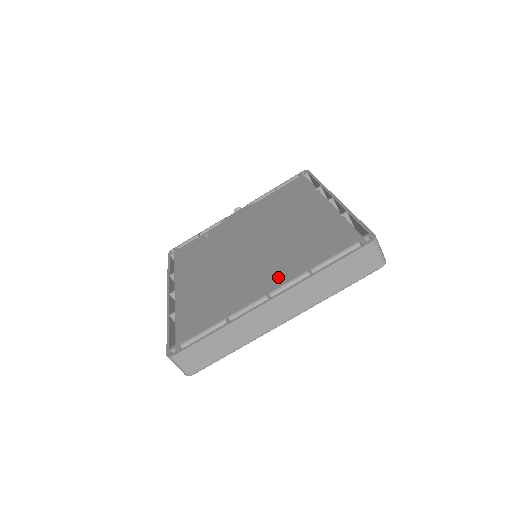
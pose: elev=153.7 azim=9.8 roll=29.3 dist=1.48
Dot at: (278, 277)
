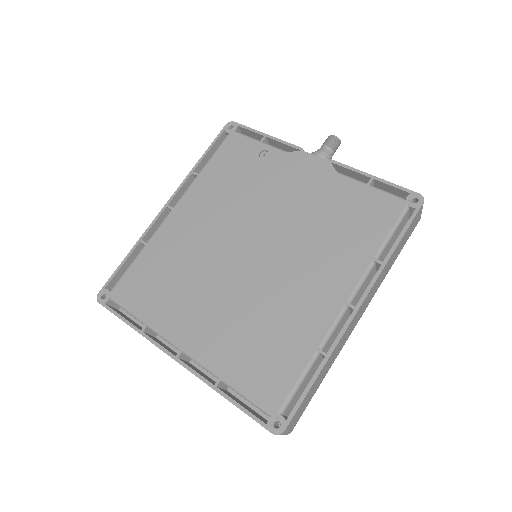
Dot at: (206, 343)
